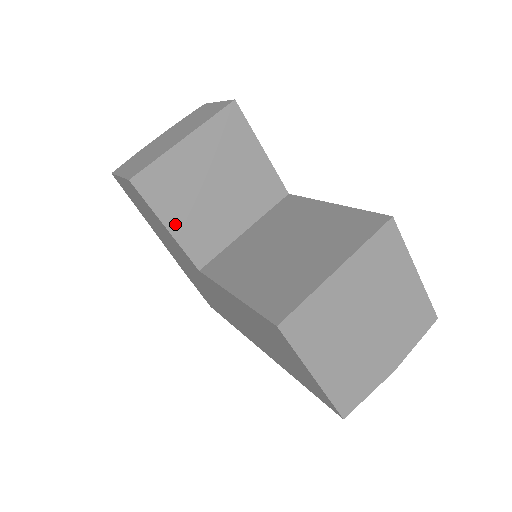
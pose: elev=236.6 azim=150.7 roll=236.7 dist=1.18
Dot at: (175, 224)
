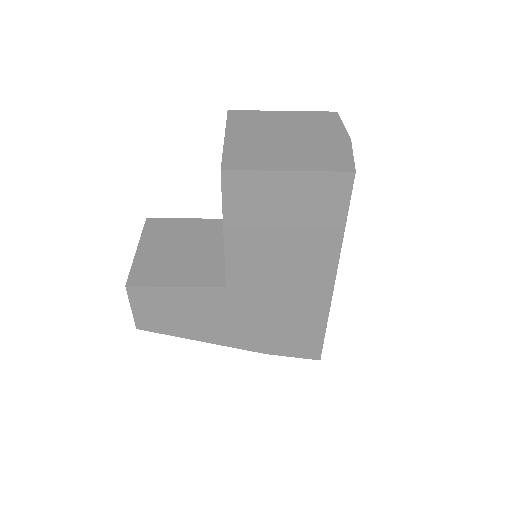
Dot at: (179, 281)
